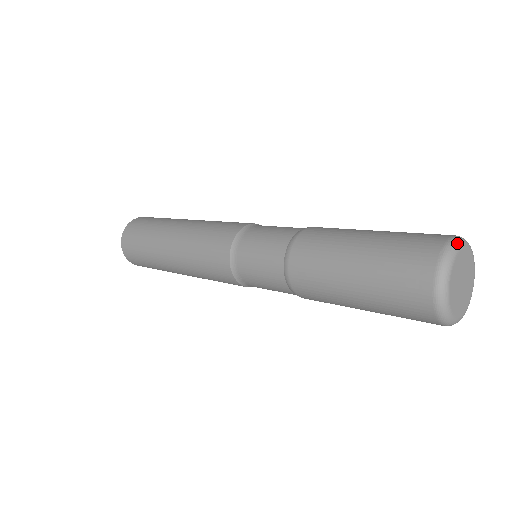
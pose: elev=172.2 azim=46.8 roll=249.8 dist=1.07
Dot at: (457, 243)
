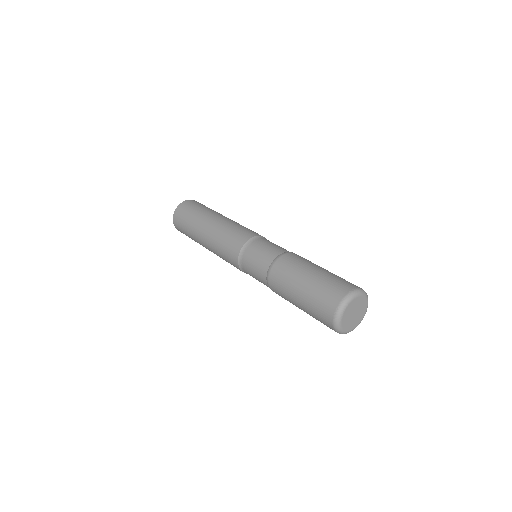
Dot at: (363, 292)
